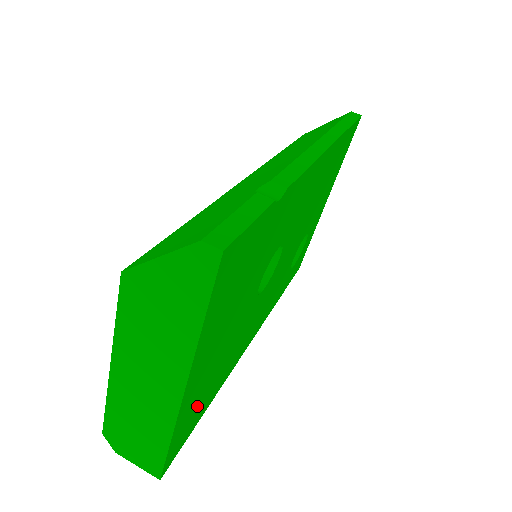
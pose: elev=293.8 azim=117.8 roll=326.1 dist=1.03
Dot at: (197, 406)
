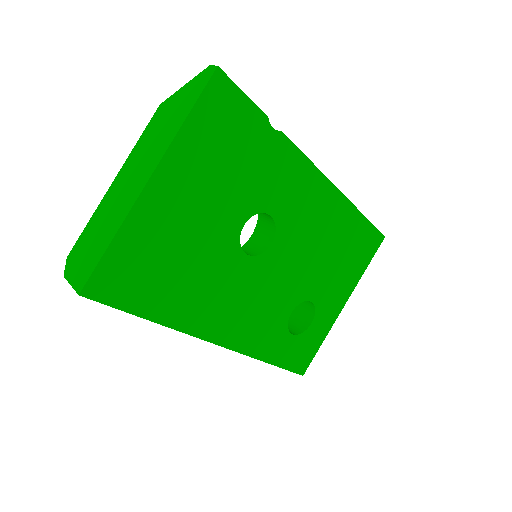
Dot at: (146, 265)
